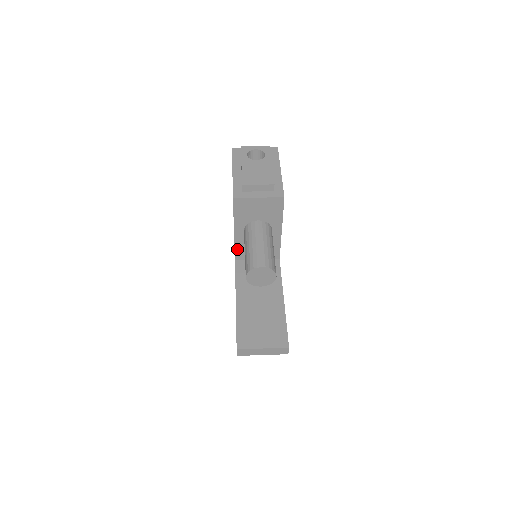
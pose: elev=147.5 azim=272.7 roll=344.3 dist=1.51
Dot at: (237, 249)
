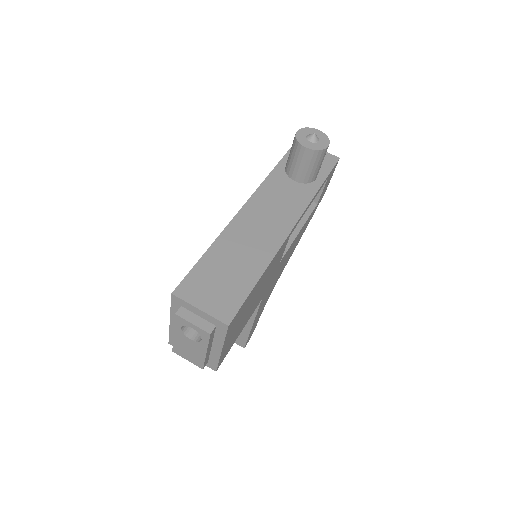
Dot at: occluded
